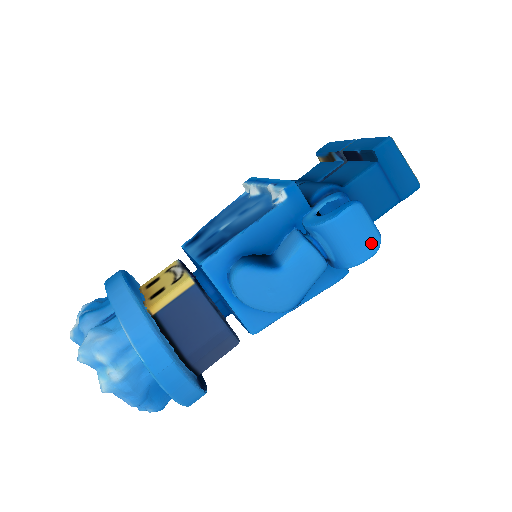
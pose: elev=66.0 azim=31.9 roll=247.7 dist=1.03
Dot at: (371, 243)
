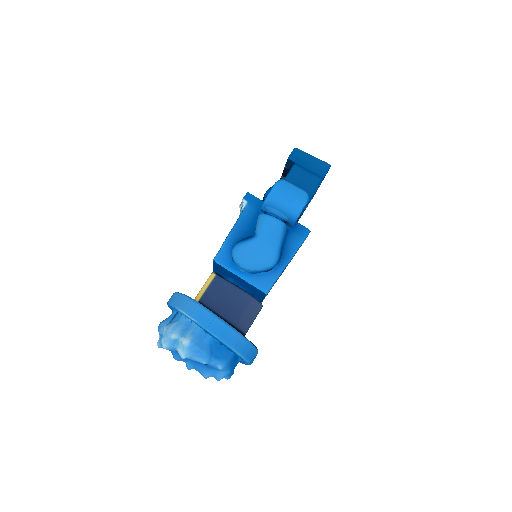
Dot at: (300, 197)
